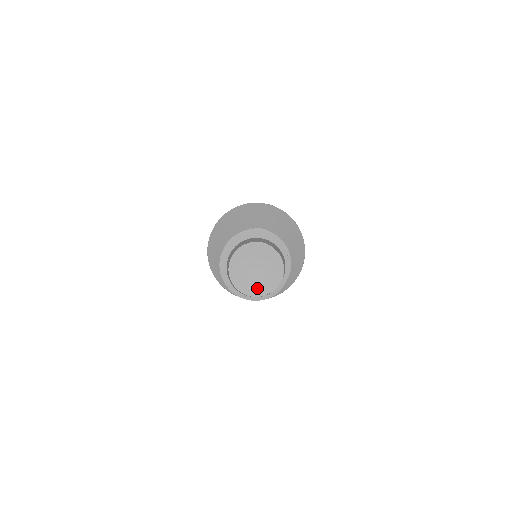
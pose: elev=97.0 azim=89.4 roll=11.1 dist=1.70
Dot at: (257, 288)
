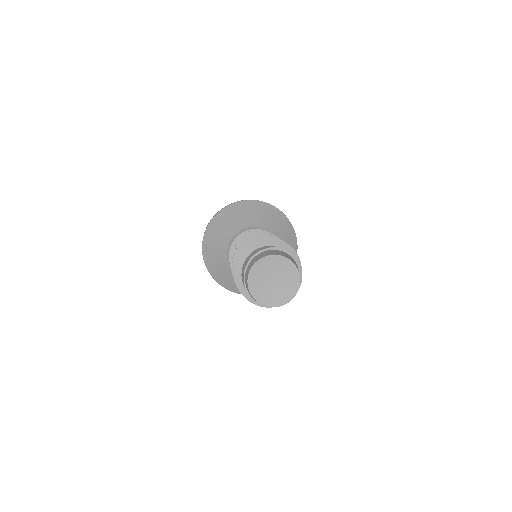
Dot at: (259, 291)
